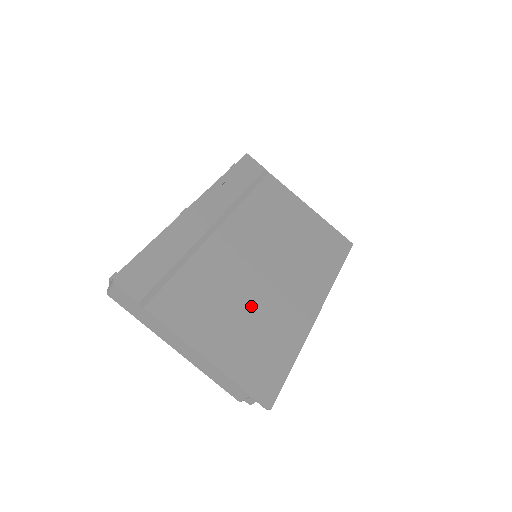
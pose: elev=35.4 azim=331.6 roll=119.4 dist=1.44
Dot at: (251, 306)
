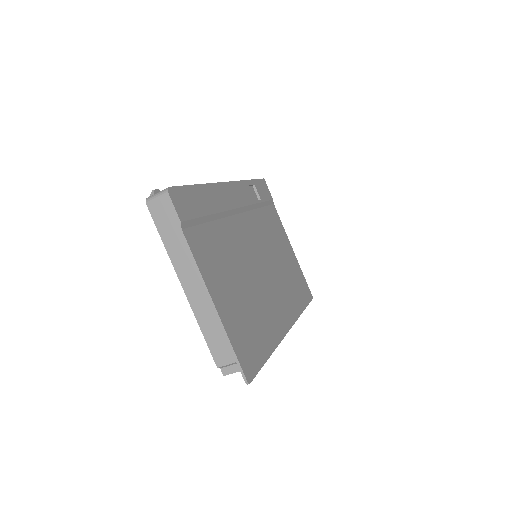
Dot at: (249, 290)
